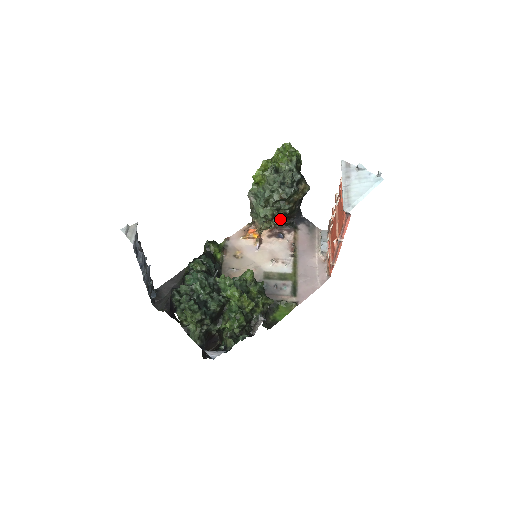
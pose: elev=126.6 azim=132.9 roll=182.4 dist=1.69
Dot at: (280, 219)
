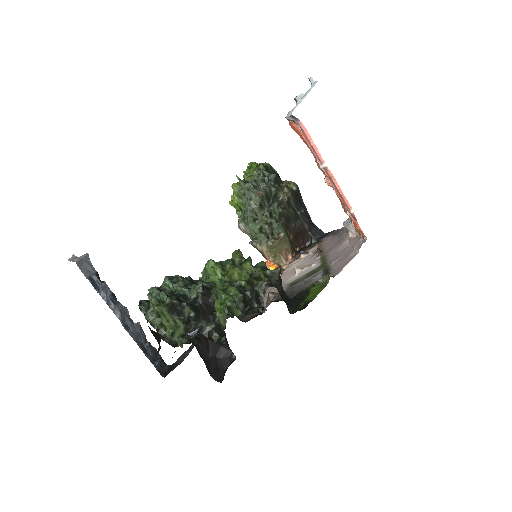
Dot at: occluded
